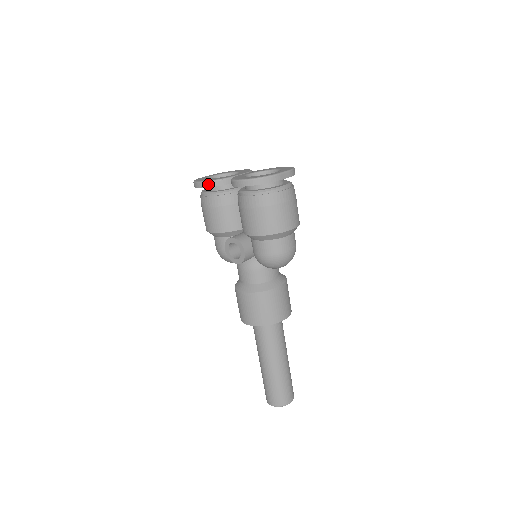
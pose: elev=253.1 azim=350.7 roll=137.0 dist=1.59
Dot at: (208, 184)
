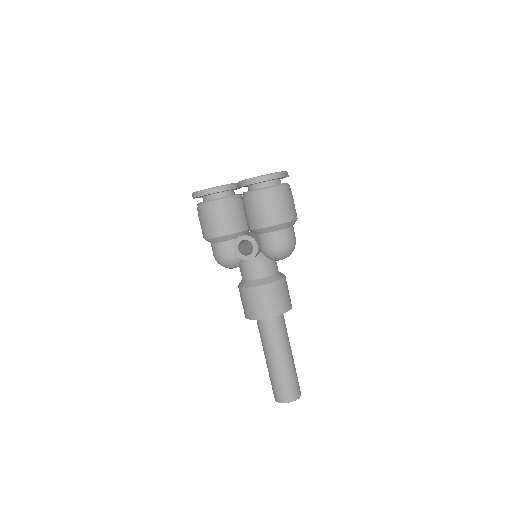
Dot at: (215, 190)
